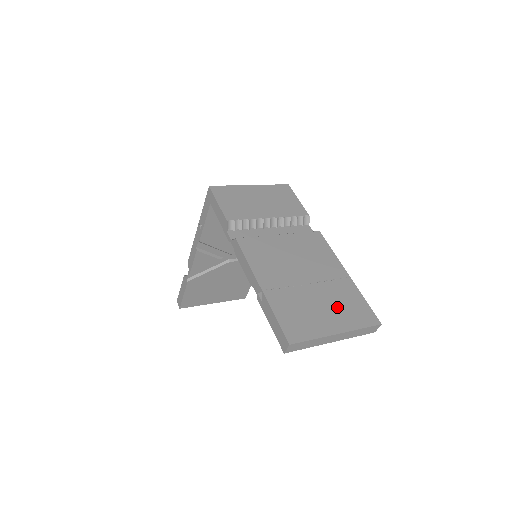
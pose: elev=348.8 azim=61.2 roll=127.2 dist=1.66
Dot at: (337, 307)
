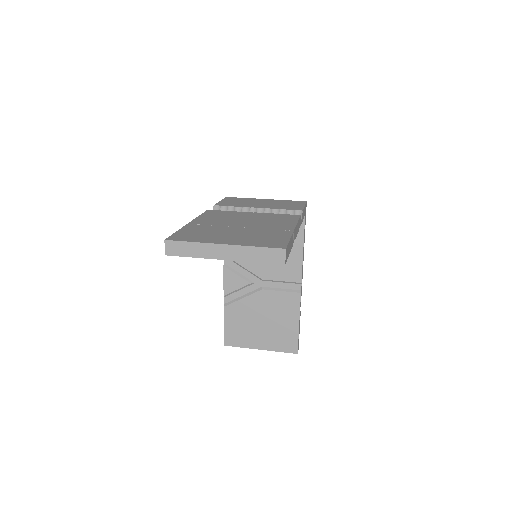
Dot at: (248, 237)
